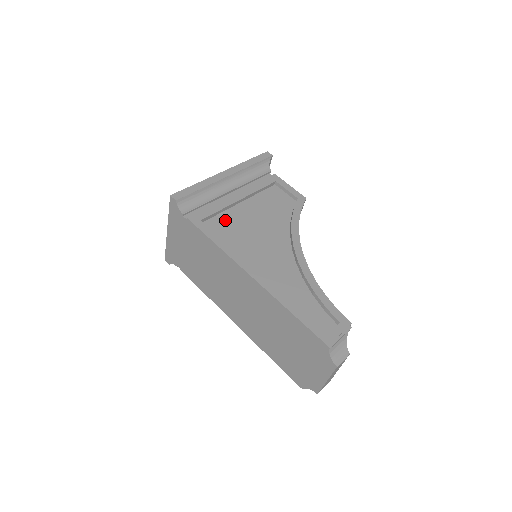
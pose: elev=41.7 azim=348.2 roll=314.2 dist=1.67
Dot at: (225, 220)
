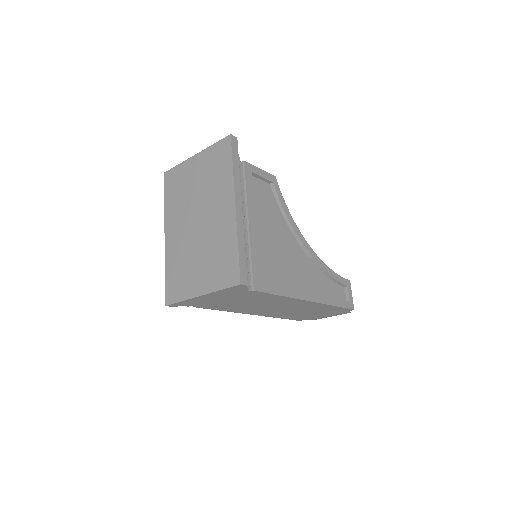
Dot at: (262, 260)
